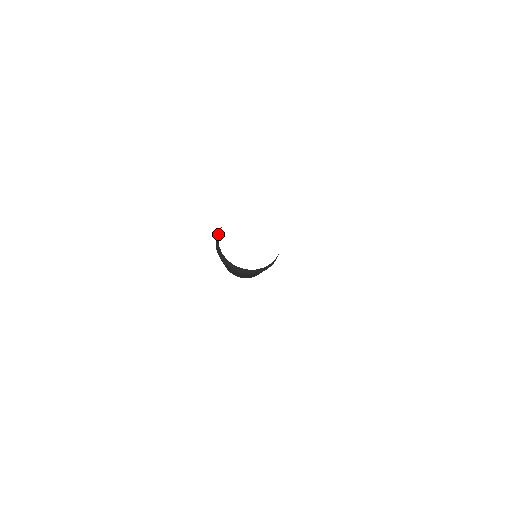
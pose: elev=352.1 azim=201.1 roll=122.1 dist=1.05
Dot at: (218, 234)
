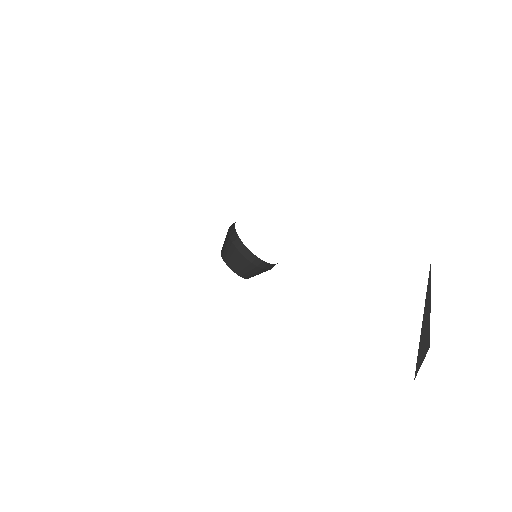
Dot at: (235, 222)
